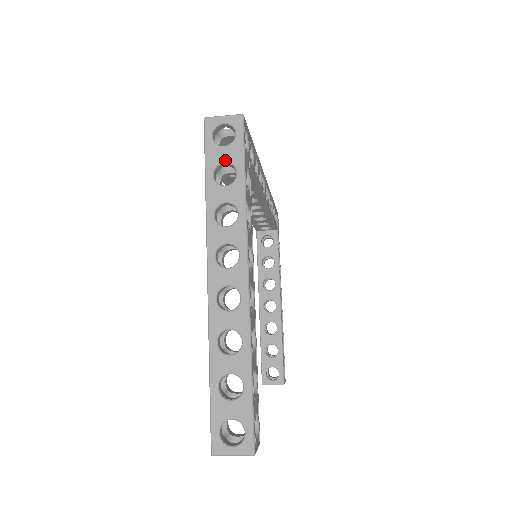
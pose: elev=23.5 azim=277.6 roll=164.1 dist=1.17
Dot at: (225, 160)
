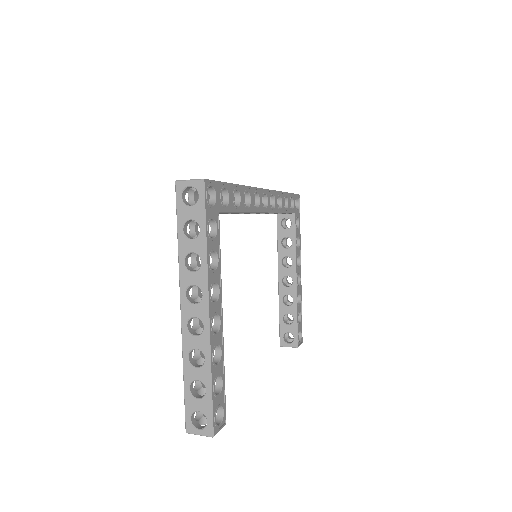
Dot at: (191, 218)
